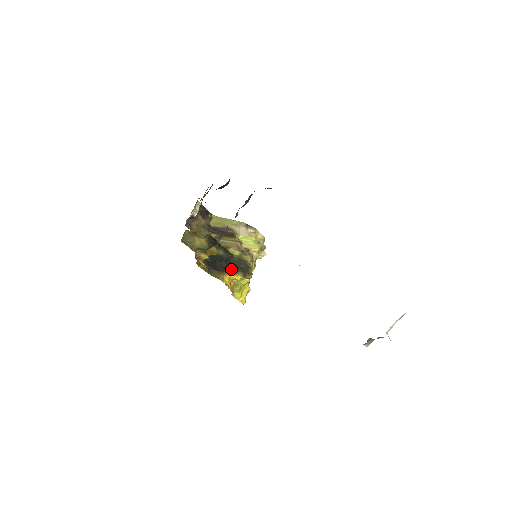
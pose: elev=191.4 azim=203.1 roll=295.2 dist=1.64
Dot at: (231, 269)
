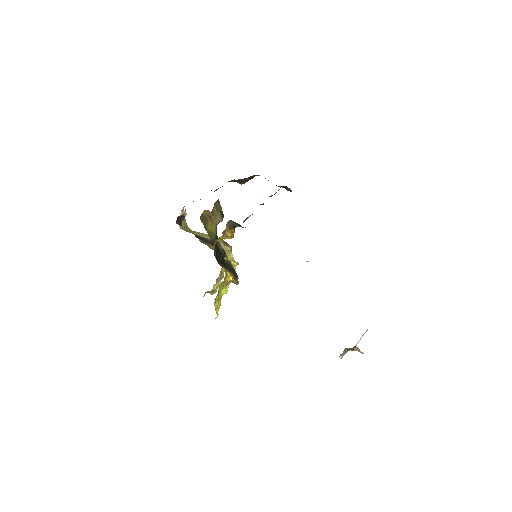
Dot at: (226, 267)
